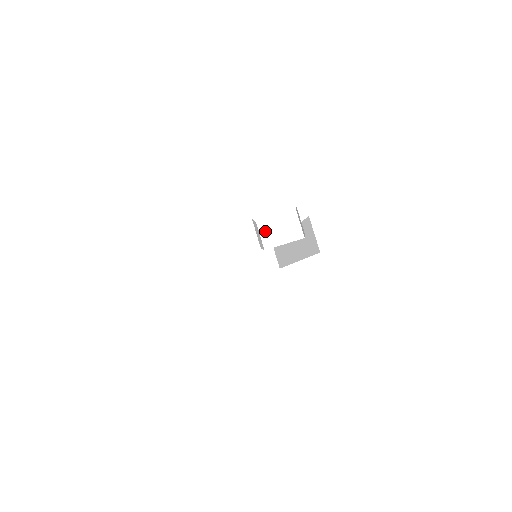
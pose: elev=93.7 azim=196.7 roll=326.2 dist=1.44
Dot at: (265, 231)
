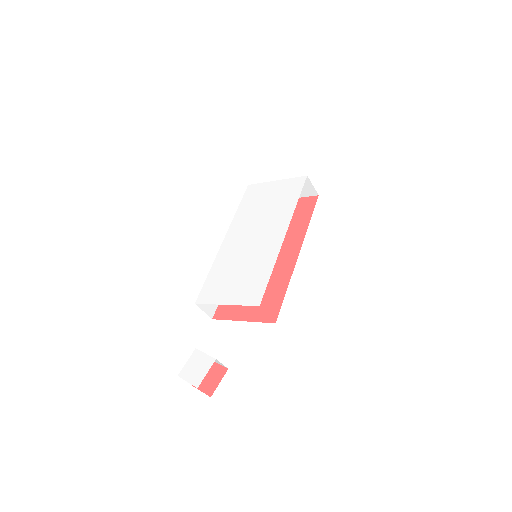
Dot at: occluded
